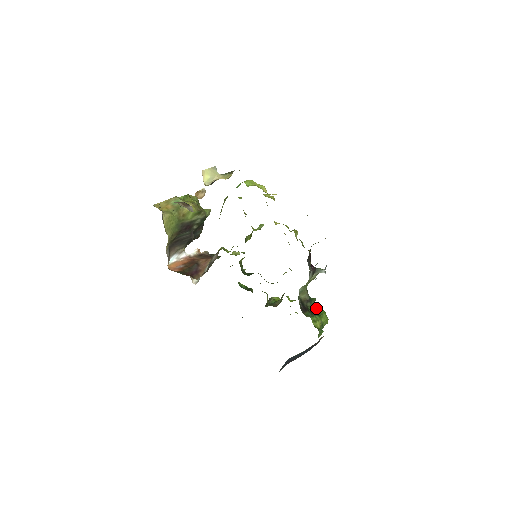
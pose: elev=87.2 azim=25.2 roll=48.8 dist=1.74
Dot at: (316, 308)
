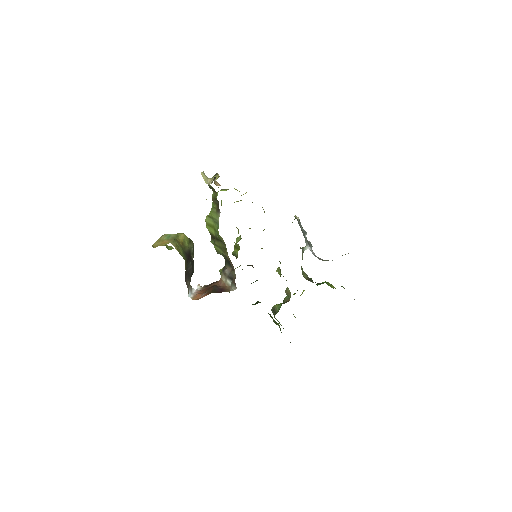
Dot at: occluded
